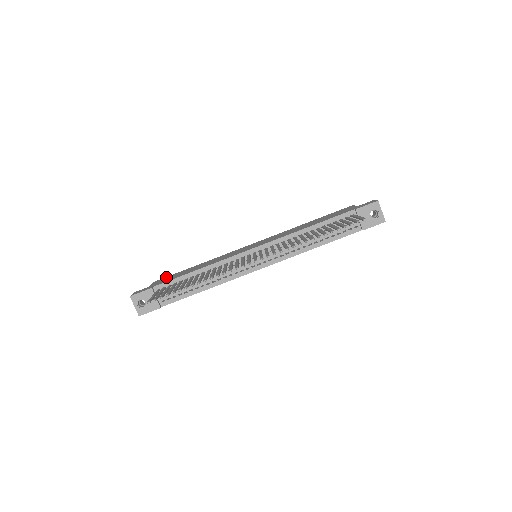
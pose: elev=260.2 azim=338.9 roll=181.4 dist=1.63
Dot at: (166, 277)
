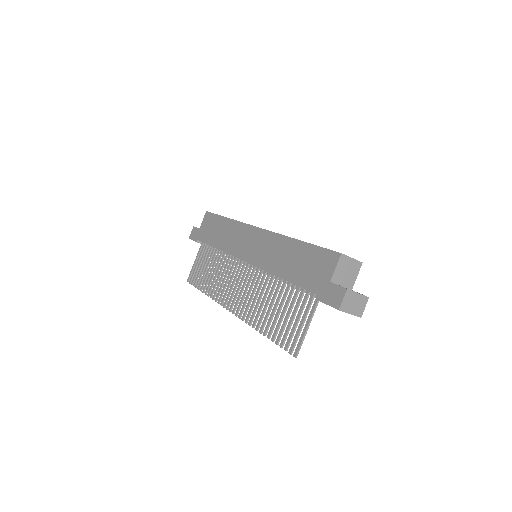
Dot at: (210, 216)
